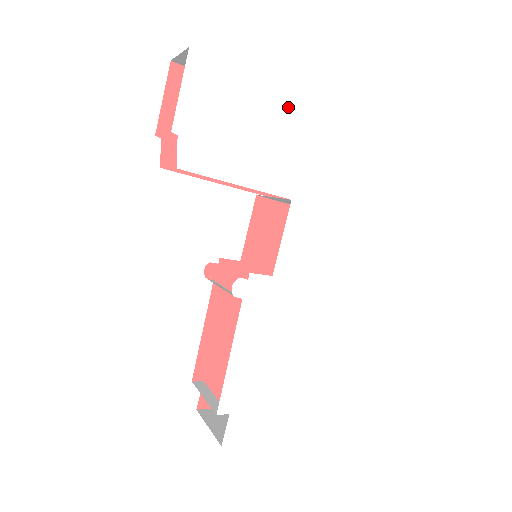
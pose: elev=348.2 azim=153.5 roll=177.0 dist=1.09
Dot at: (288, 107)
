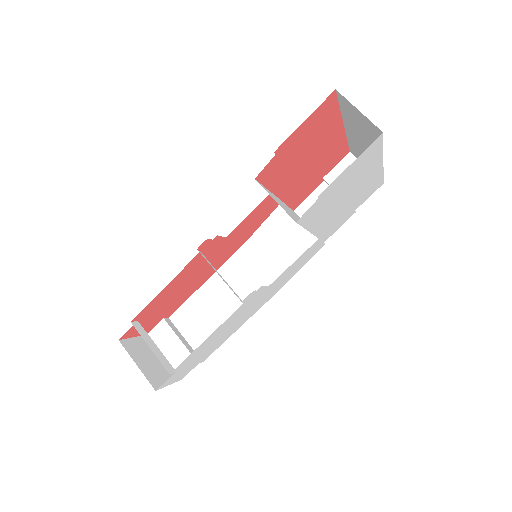
Dot at: (374, 179)
